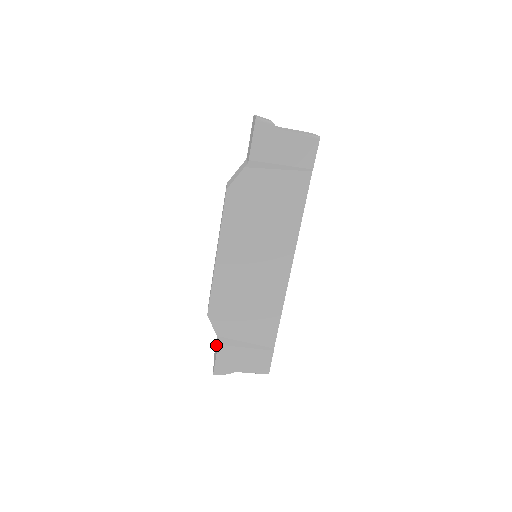
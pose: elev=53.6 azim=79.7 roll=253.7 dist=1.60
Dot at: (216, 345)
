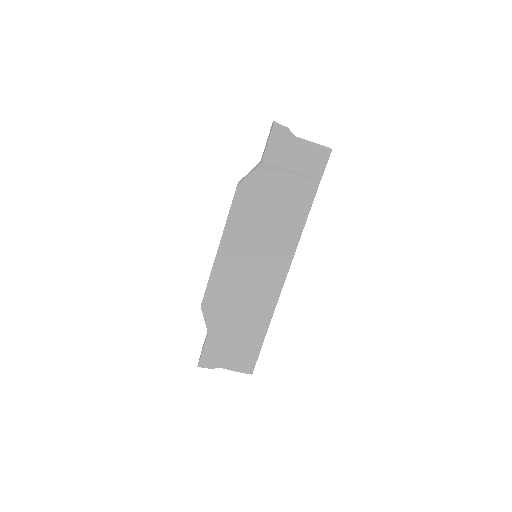
Dot at: occluded
